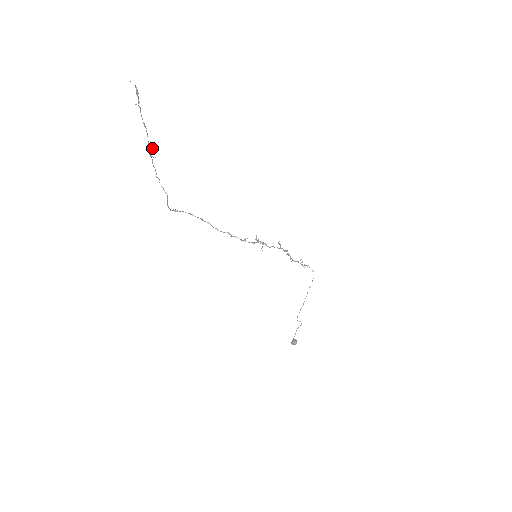
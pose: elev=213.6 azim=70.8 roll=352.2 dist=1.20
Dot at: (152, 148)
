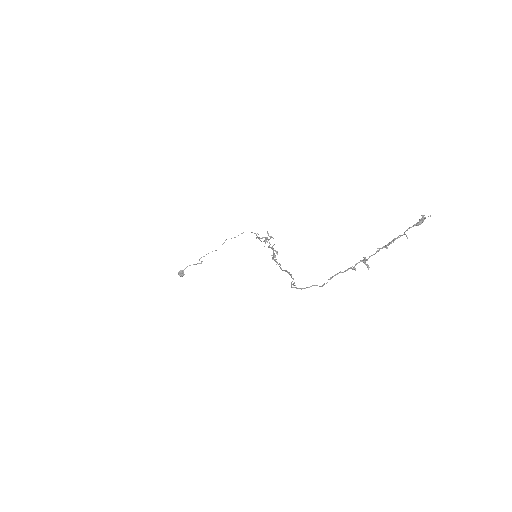
Dot at: (368, 268)
